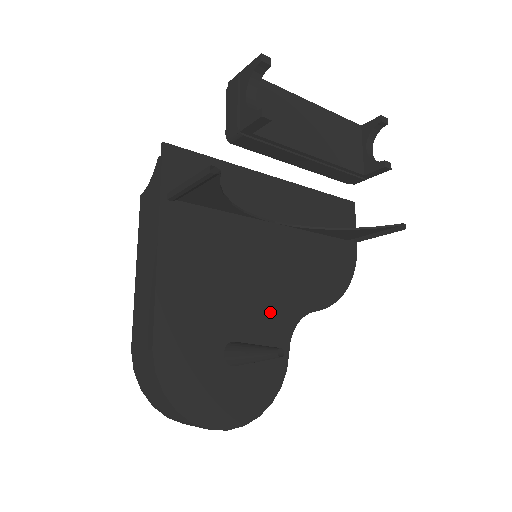
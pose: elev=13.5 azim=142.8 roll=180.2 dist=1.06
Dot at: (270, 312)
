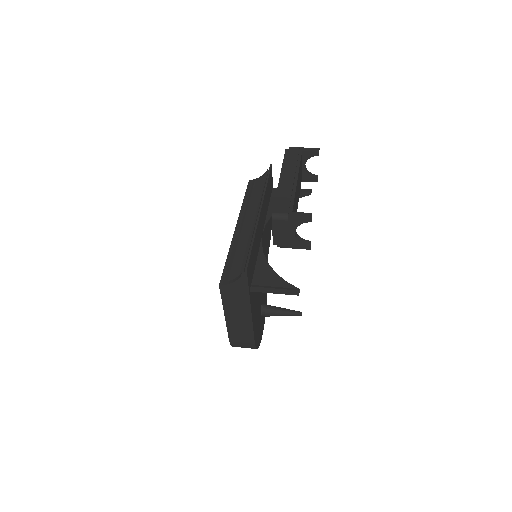
Dot at: occluded
